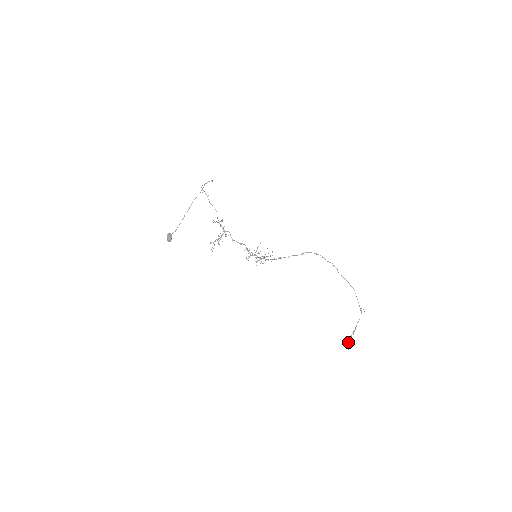
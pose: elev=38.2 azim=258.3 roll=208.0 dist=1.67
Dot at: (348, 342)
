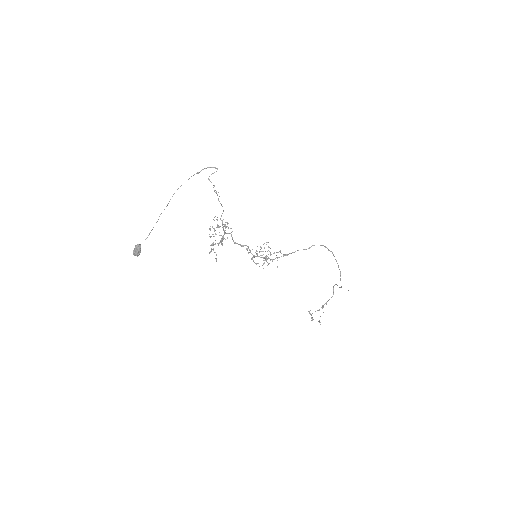
Dot at: (310, 314)
